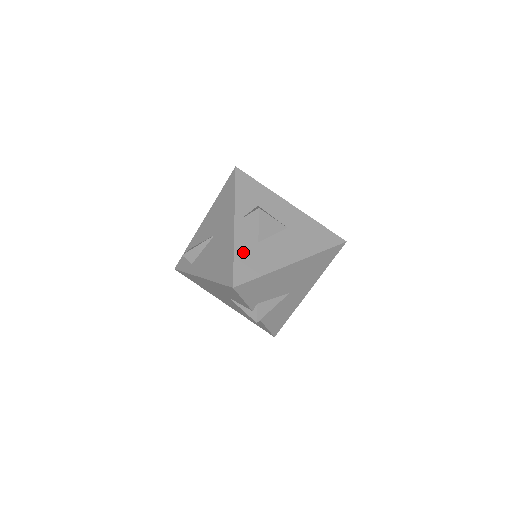
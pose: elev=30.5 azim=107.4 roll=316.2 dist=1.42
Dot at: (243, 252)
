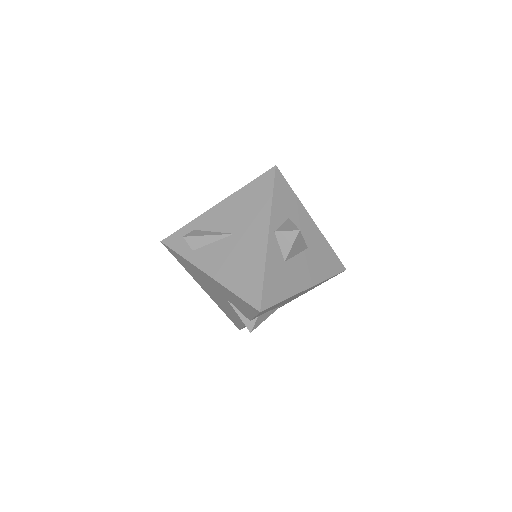
Dot at: (272, 272)
